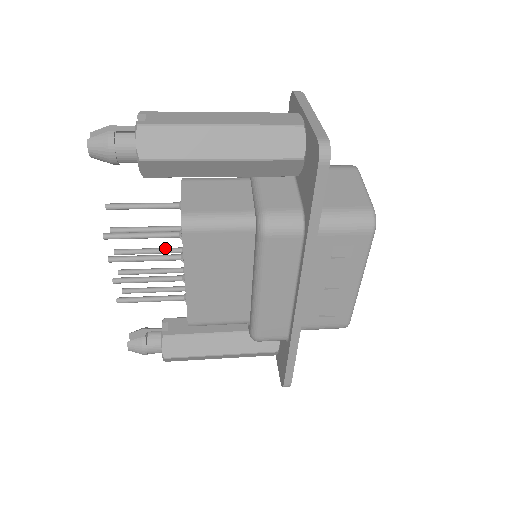
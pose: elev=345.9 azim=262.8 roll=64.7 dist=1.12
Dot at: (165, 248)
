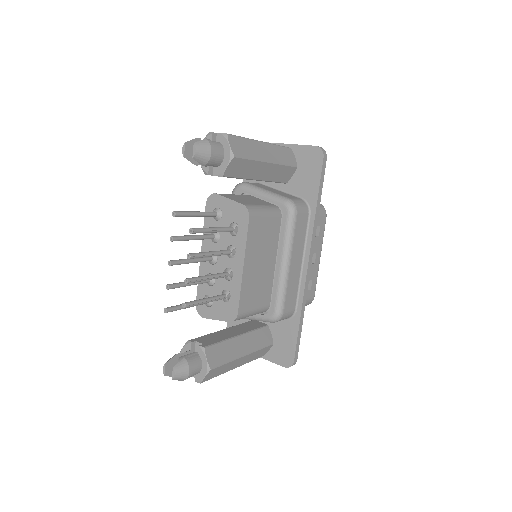
Dot at: occluded
